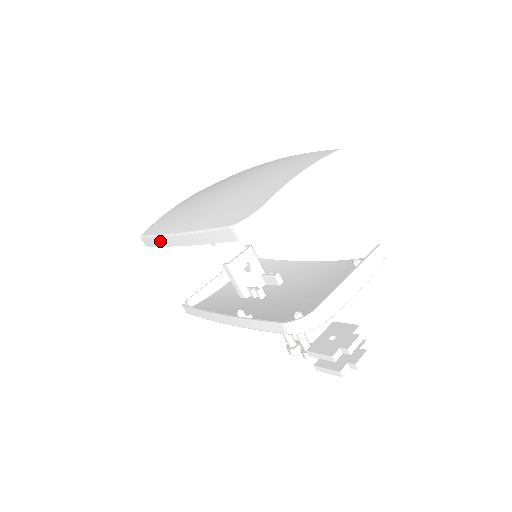
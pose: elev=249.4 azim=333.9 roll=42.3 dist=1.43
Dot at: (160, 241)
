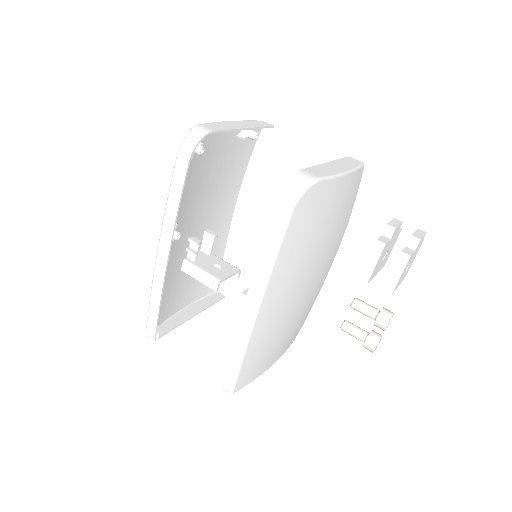
Dot at: (155, 295)
